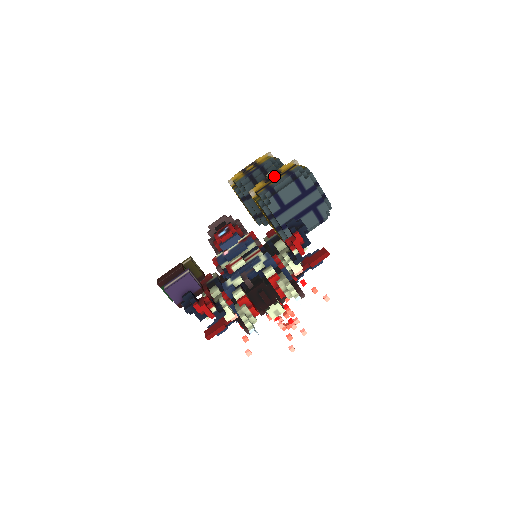
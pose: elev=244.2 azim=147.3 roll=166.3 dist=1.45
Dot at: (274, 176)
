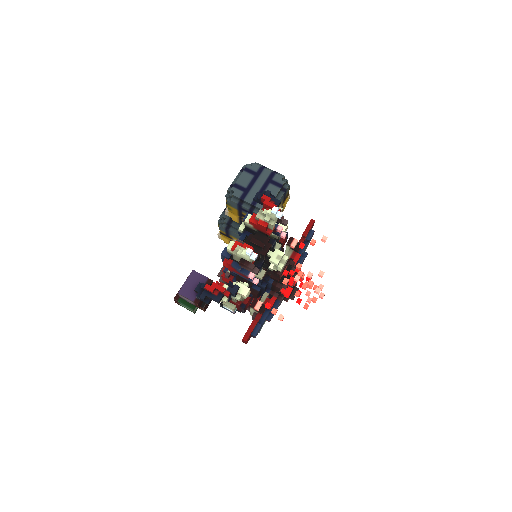
Dot at: occluded
